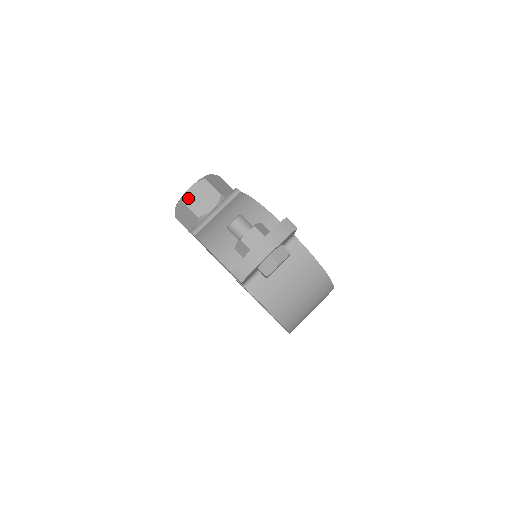
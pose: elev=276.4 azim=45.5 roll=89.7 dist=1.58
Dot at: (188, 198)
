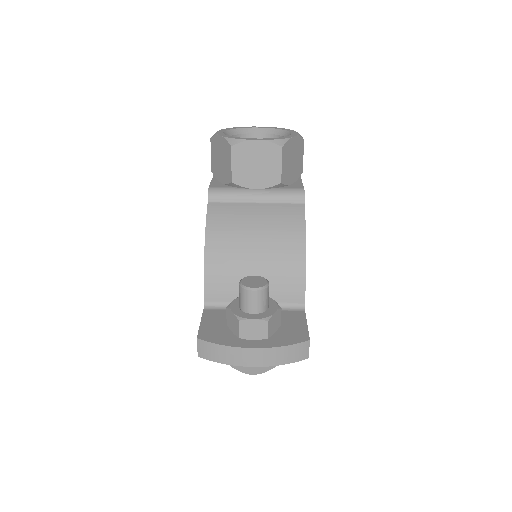
Dot at: (241, 150)
